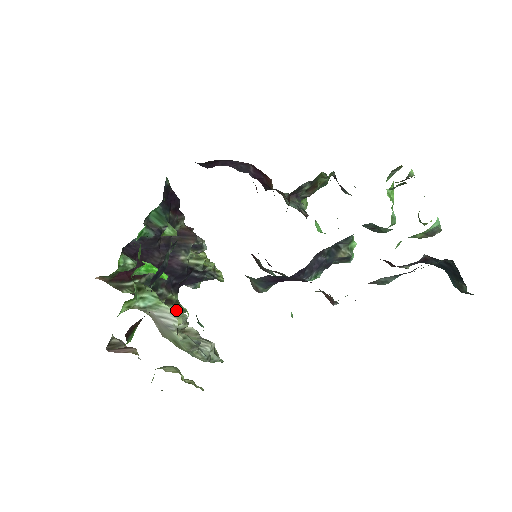
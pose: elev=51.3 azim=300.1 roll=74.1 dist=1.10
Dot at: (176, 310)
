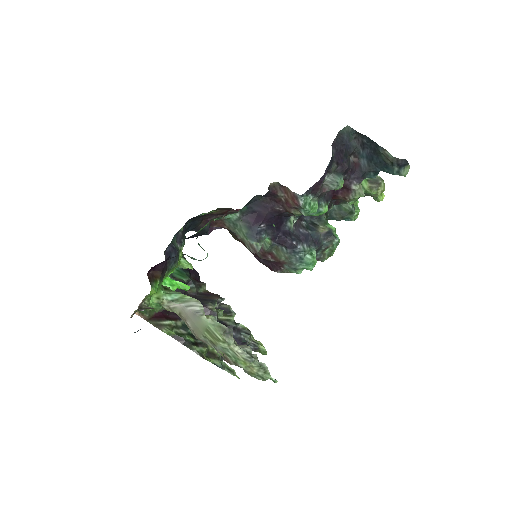
Dot at: (223, 367)
